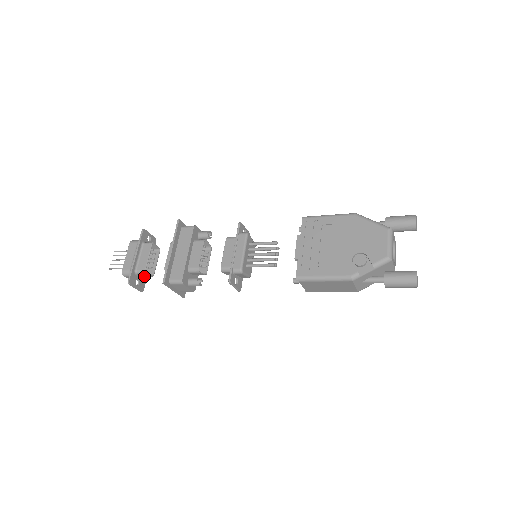
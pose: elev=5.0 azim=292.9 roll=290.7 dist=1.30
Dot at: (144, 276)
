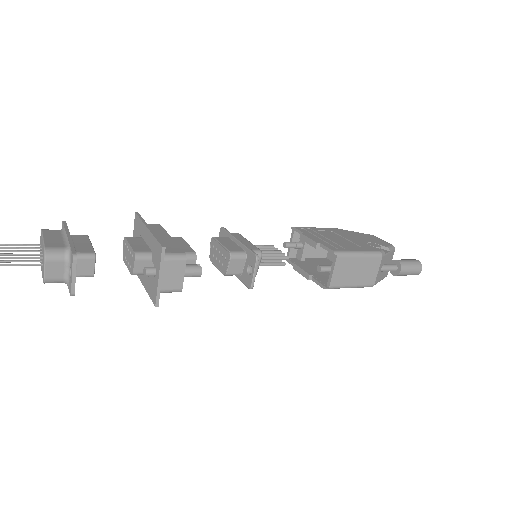
Dot at: (77, 273)
